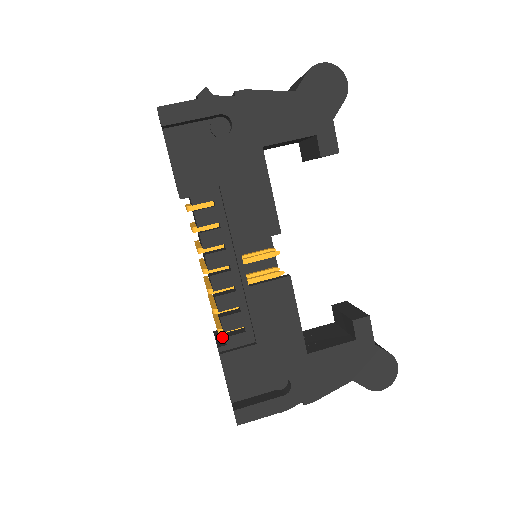
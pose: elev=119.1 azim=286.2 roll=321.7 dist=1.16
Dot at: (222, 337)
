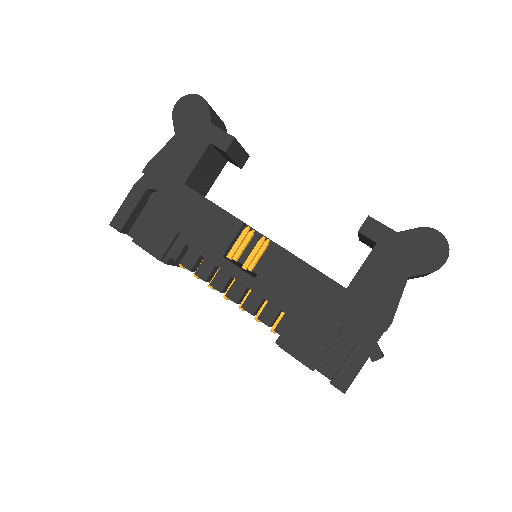
Dot at: occluded
